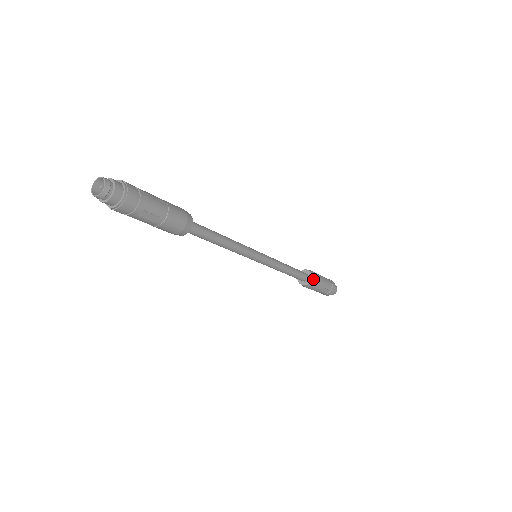
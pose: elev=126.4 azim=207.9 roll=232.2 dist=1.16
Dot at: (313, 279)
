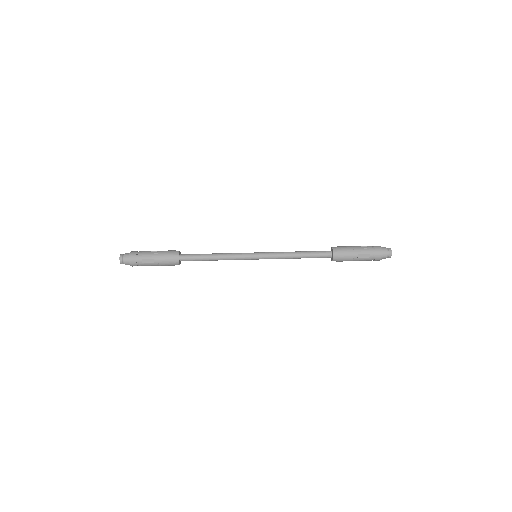
Dot at: (335, 252)
